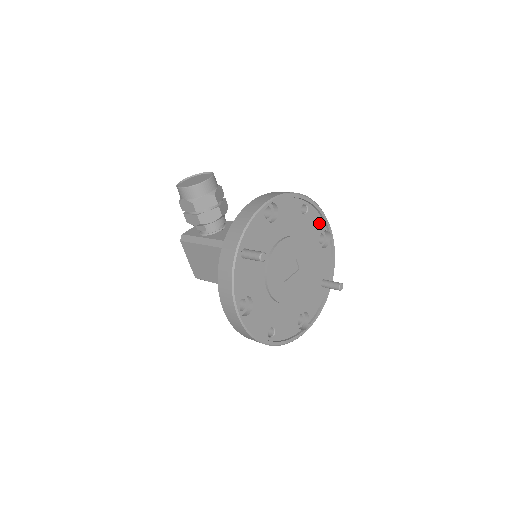
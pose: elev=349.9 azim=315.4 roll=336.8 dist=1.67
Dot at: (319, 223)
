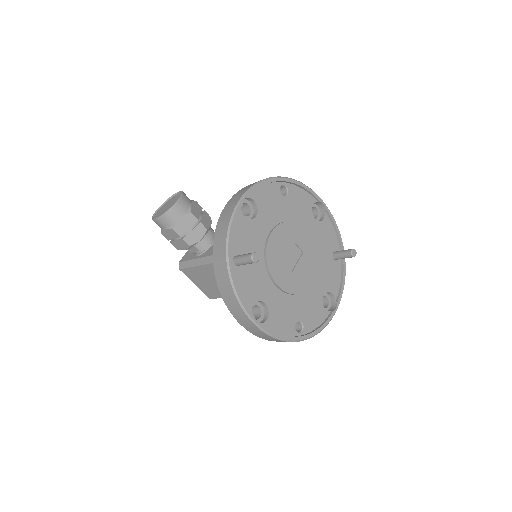
Dot at: (306, 198)
